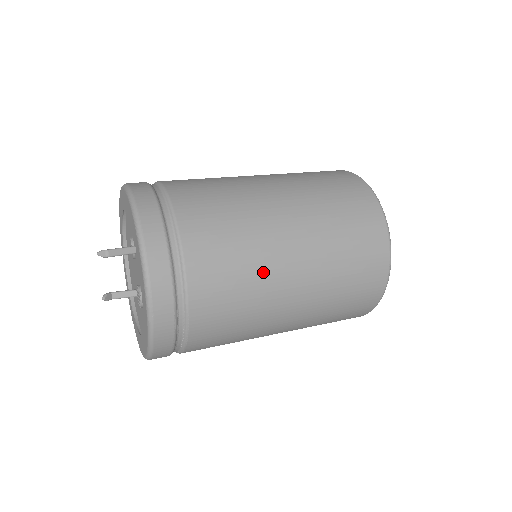
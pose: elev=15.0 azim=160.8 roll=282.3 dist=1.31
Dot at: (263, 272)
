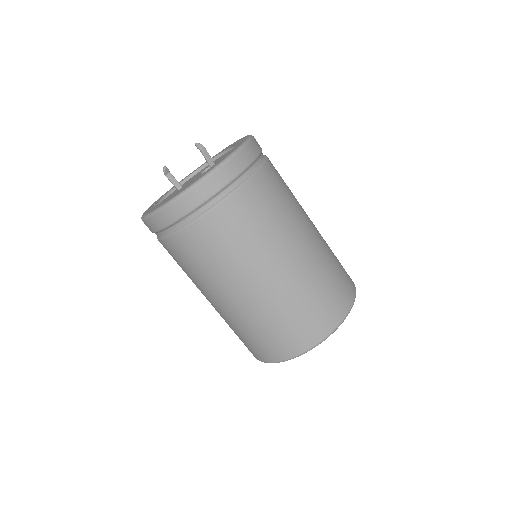
Dot at: (277, 235)
